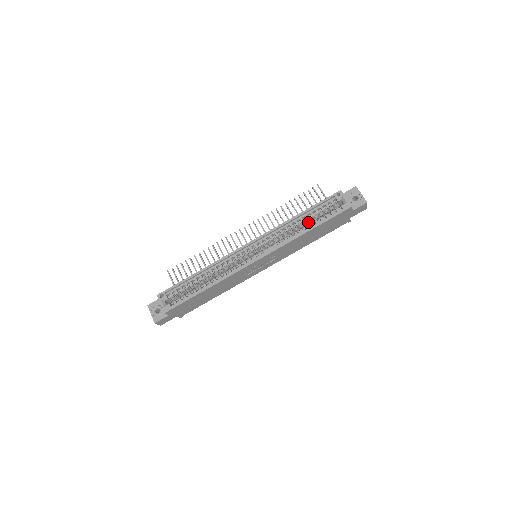
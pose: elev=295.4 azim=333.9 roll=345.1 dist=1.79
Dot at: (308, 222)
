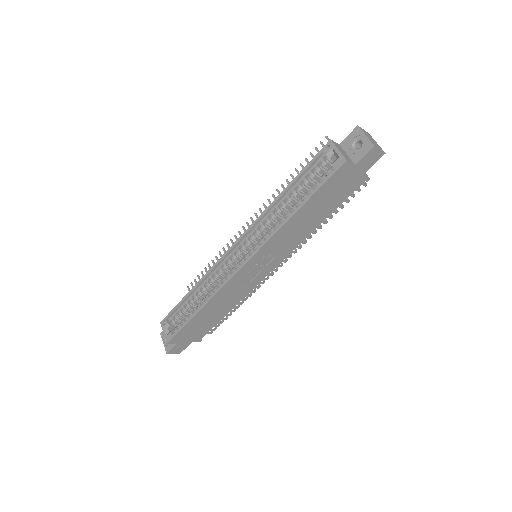
Dot at: occluded
